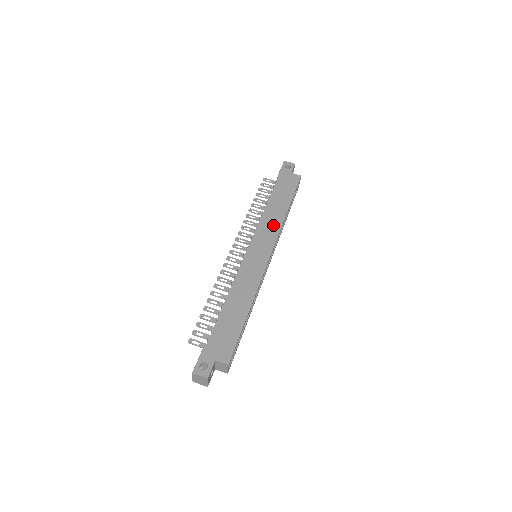
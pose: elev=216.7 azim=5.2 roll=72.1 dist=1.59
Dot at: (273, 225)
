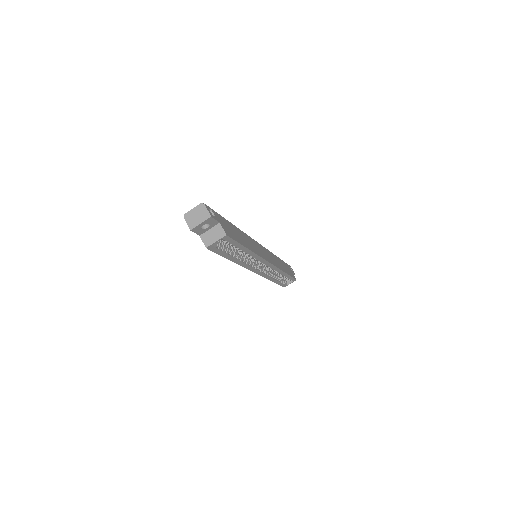
Dot at: (276, 262)
